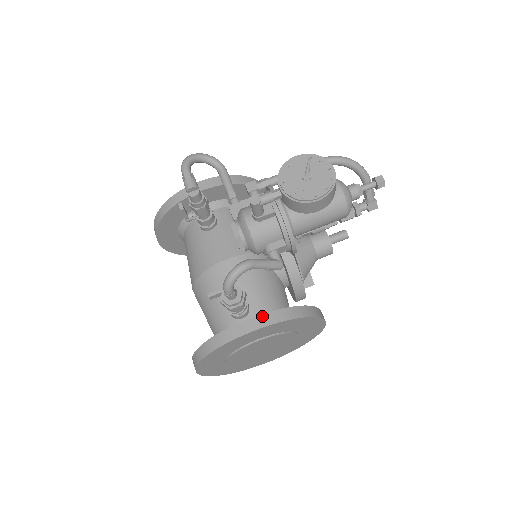
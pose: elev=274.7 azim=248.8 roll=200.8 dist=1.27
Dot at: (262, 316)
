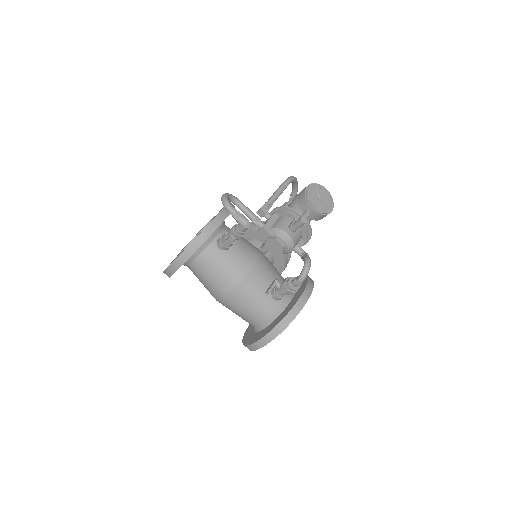
Dot at: (306, 290)
